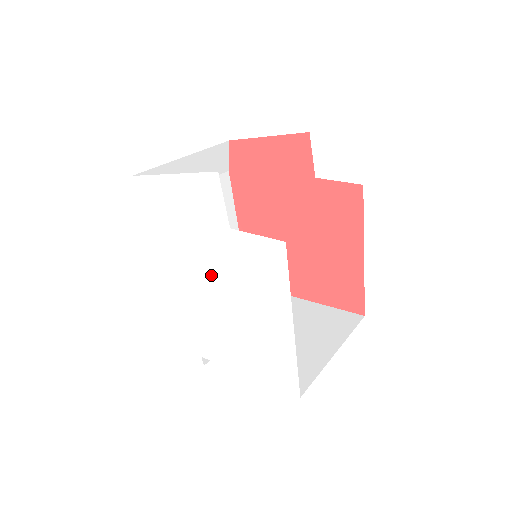
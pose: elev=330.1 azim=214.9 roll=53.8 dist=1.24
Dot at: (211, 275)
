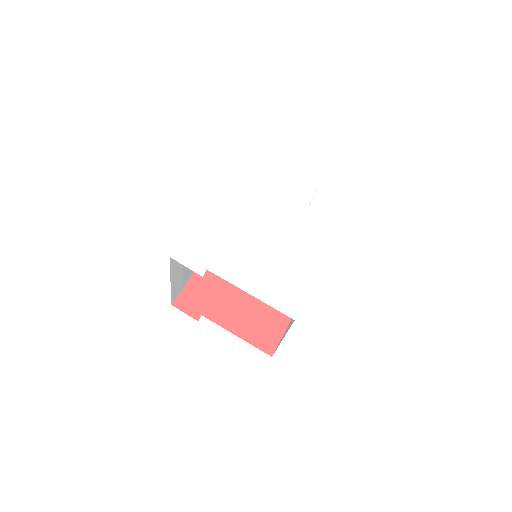
Dot at: (272, 222)
